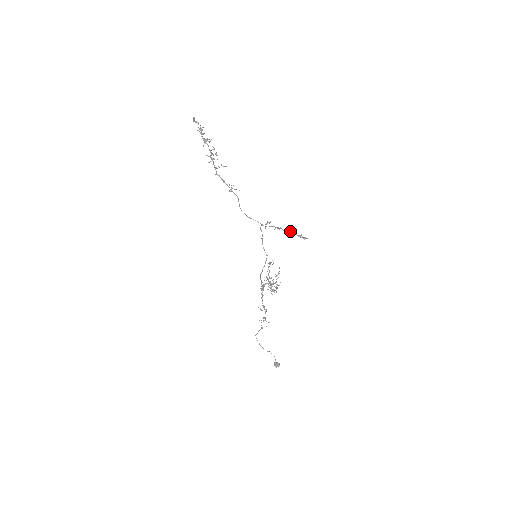
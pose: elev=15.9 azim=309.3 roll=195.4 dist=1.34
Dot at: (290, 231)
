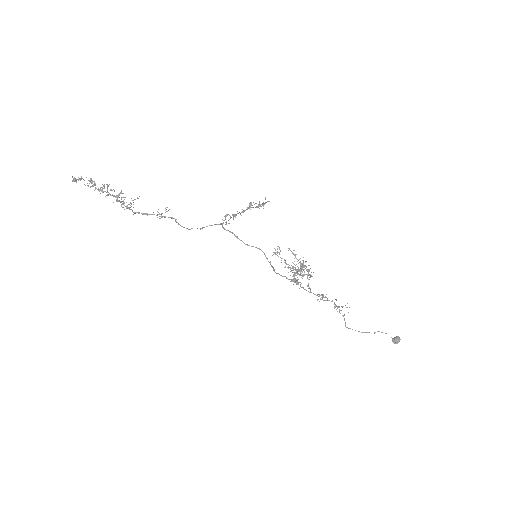
Dot at: occluded
